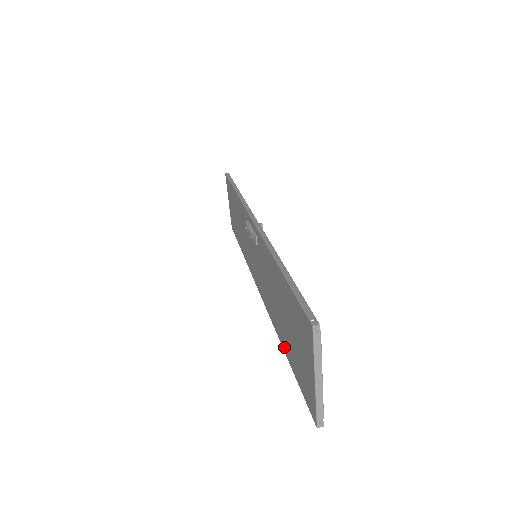
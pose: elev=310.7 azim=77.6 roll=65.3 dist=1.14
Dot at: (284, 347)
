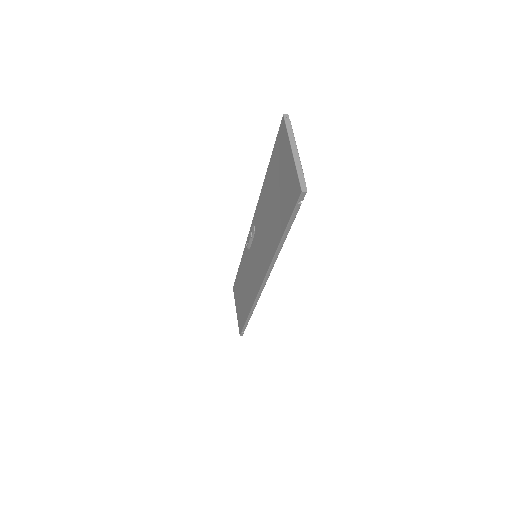
Dot at: (278, 237)
